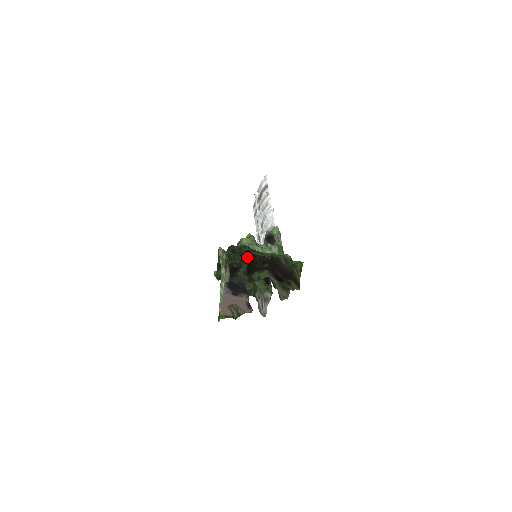
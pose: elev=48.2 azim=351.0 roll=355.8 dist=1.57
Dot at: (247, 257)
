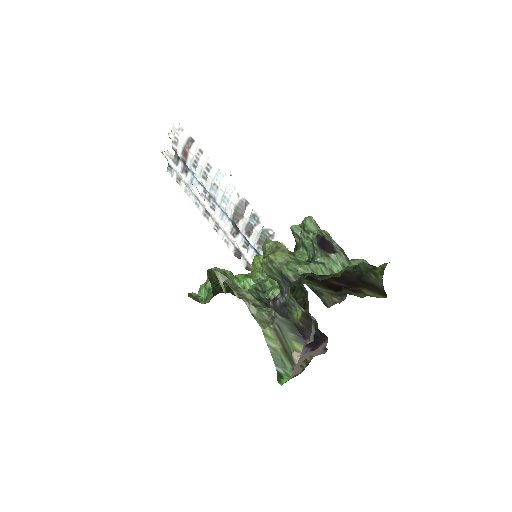
Dot at: occluded
